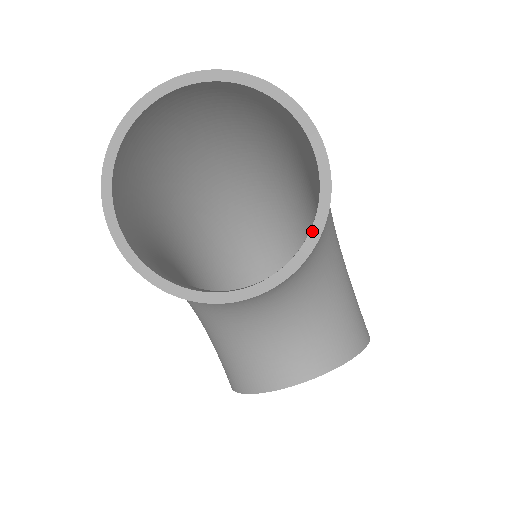
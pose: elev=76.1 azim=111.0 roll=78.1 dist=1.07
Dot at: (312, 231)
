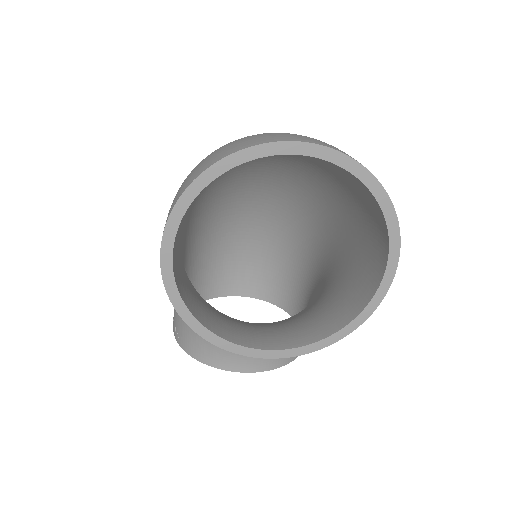
Dot at: (344, 329)
